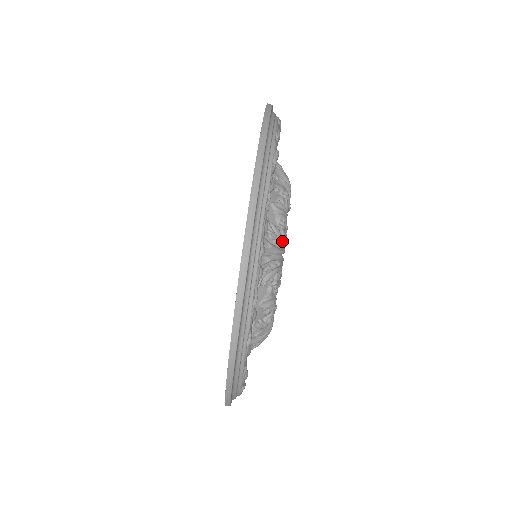
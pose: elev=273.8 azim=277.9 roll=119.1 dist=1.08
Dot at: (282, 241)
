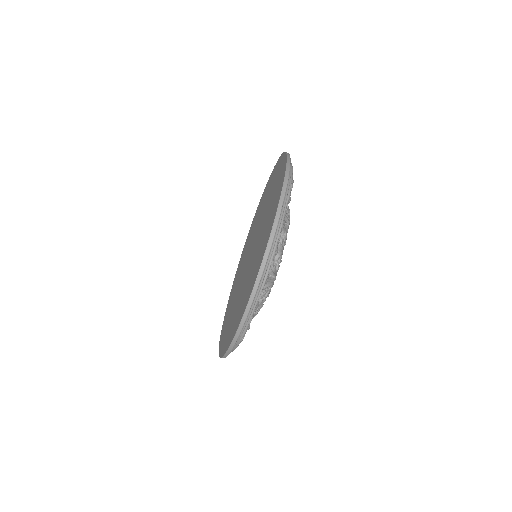
Dot at: occluded
